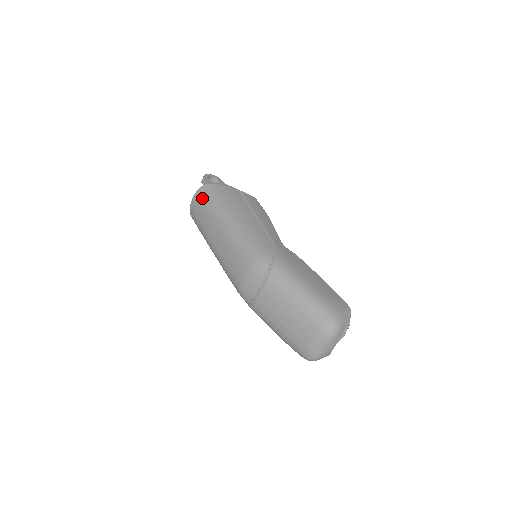
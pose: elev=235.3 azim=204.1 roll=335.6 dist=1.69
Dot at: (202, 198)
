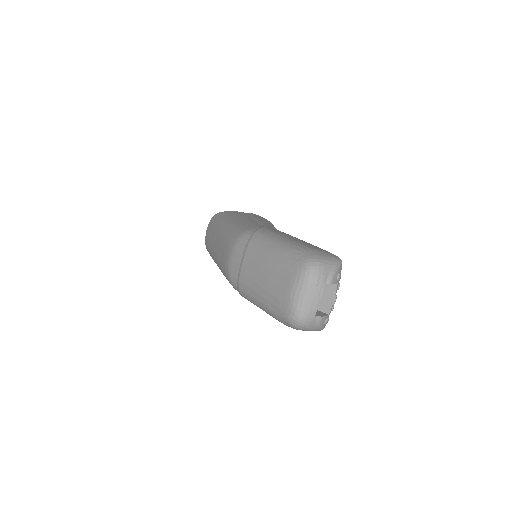
Dot at: (212, 223)
